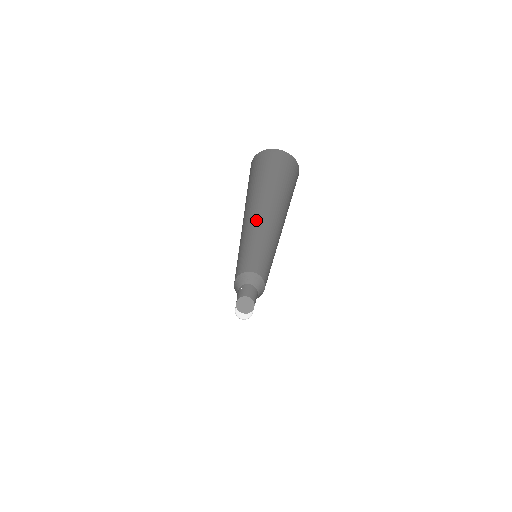
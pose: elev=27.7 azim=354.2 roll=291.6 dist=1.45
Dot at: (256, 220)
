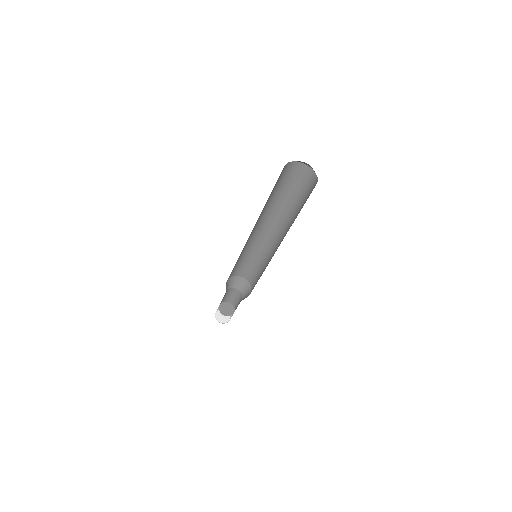
Dot at: (270, 225)
